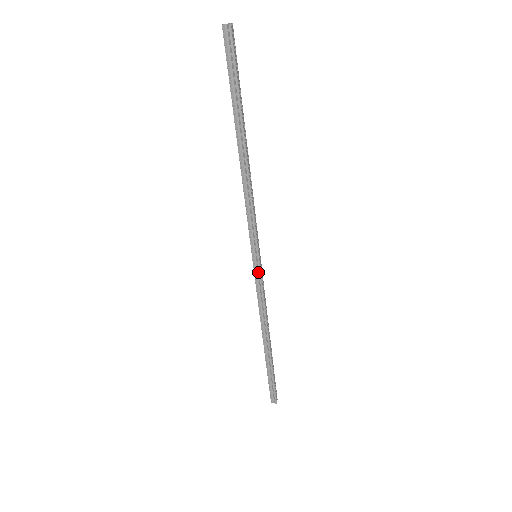
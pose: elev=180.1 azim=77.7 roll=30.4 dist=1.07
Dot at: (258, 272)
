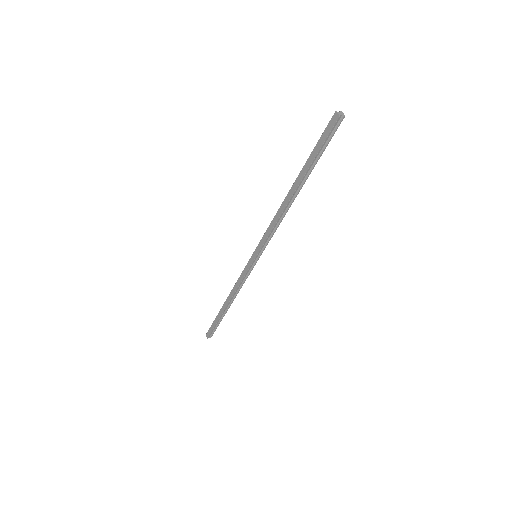
Dot at: (253, 266)
